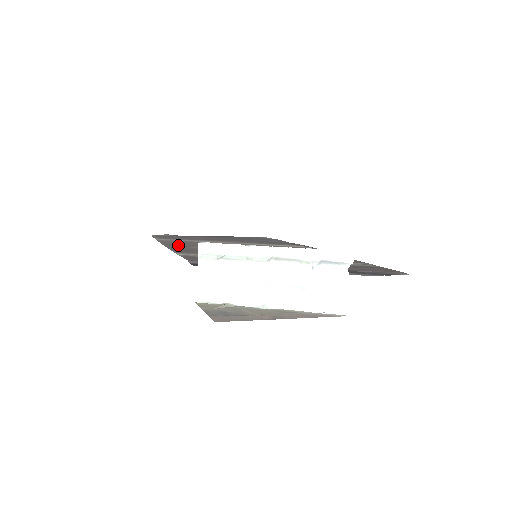
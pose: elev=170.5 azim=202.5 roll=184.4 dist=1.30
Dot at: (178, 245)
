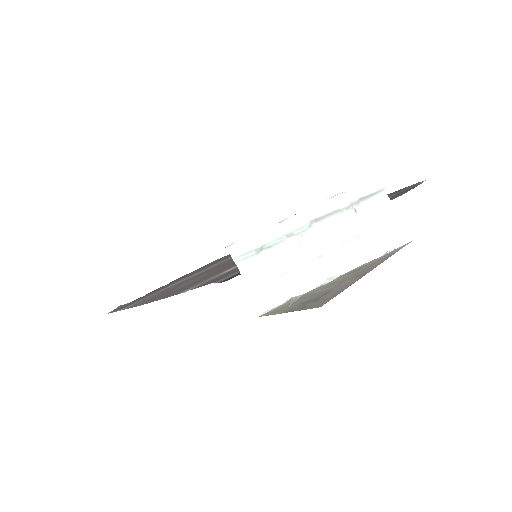
Dot at: (158, 296)
